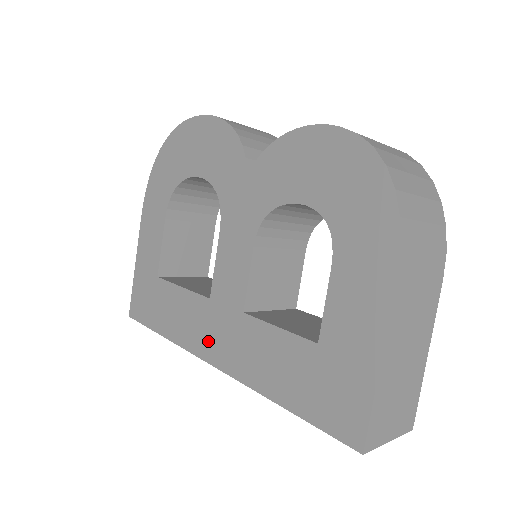
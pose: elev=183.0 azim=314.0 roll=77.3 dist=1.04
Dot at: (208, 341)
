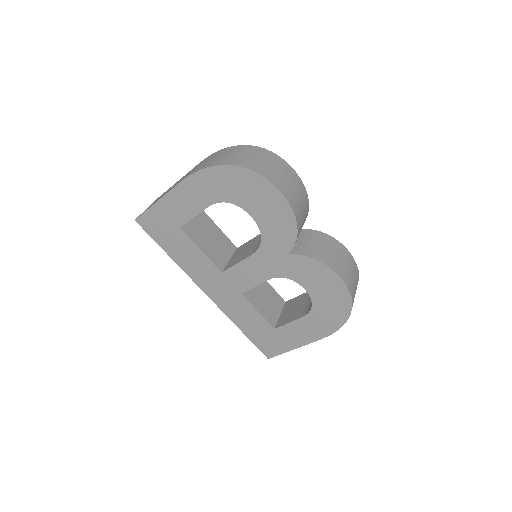
Dot at: (209, 285)
